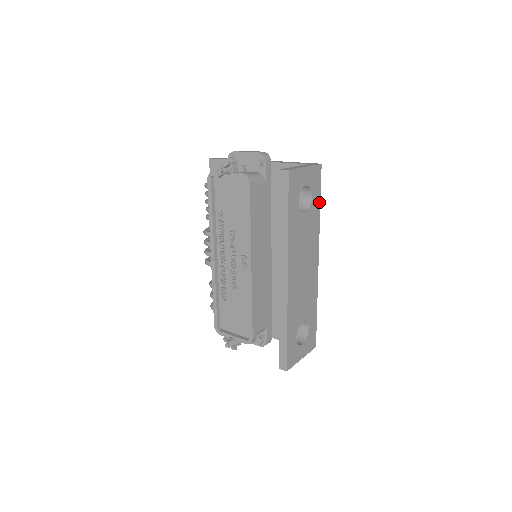
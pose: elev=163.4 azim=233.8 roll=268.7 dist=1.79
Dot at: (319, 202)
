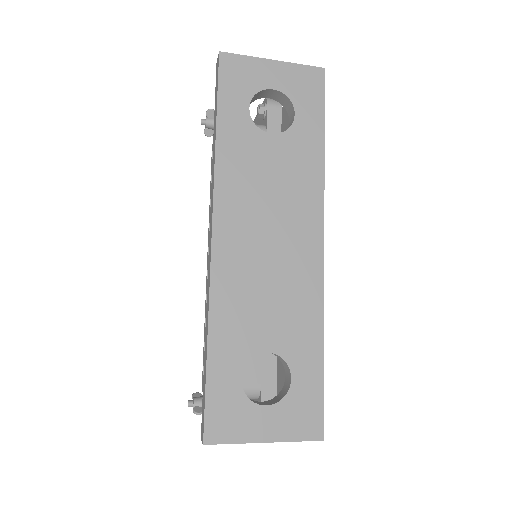
Dot at: (321, 130)
